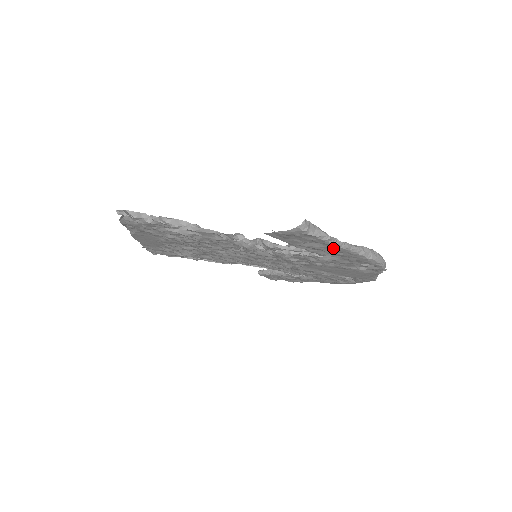
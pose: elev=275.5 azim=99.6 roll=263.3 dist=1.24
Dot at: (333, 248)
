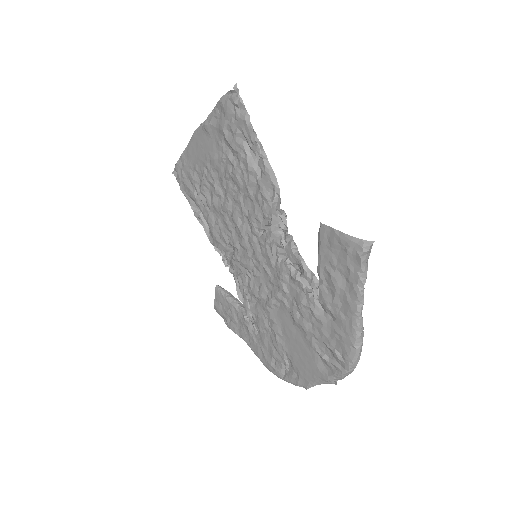
Dot at: (349, 300)
